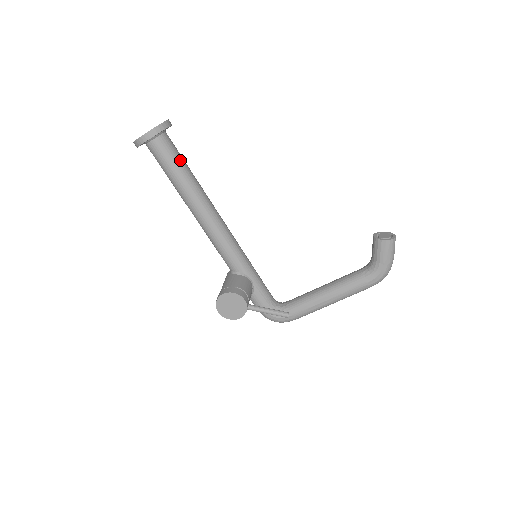
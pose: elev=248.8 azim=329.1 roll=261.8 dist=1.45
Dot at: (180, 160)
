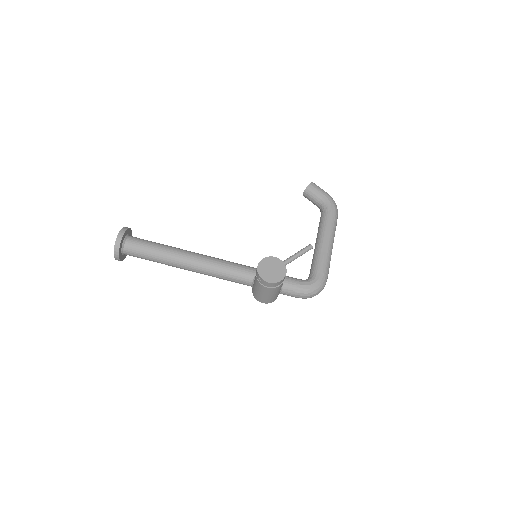
Dot at: (154, 242)
